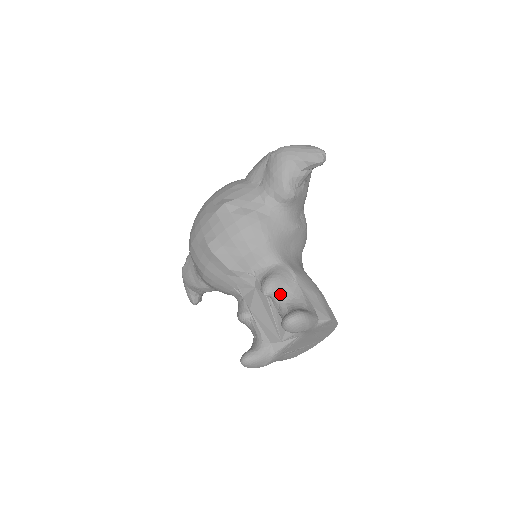
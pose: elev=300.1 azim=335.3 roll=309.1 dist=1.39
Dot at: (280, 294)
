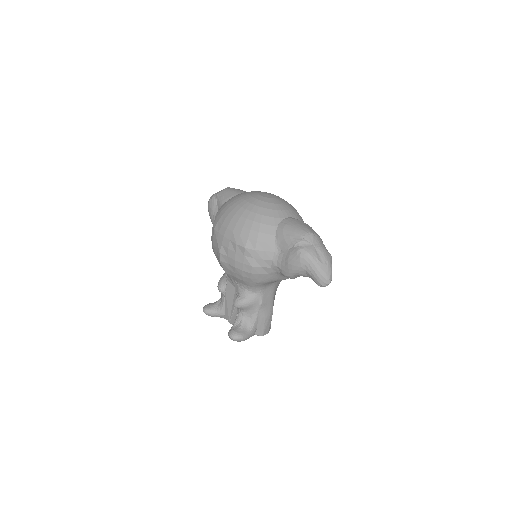
Dot at: (243, 310)
